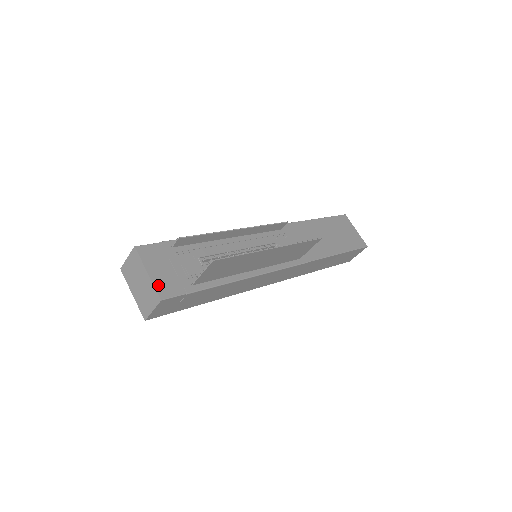
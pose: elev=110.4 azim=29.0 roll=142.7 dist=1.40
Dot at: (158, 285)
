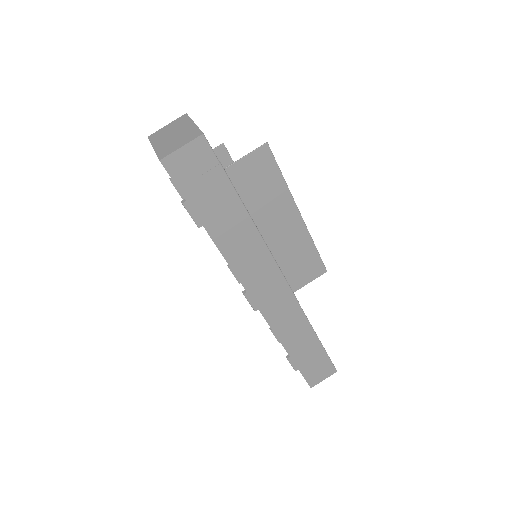
Dot at: occluded
